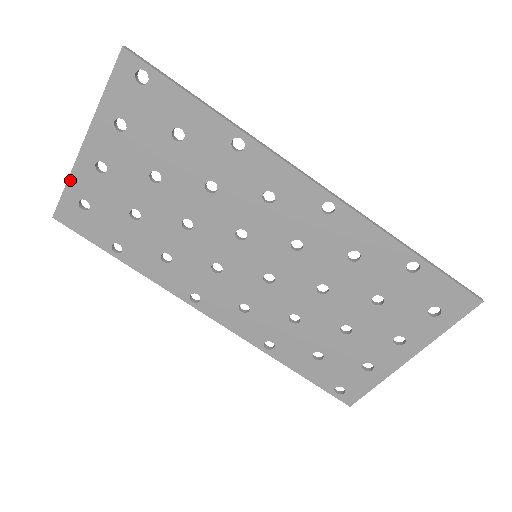
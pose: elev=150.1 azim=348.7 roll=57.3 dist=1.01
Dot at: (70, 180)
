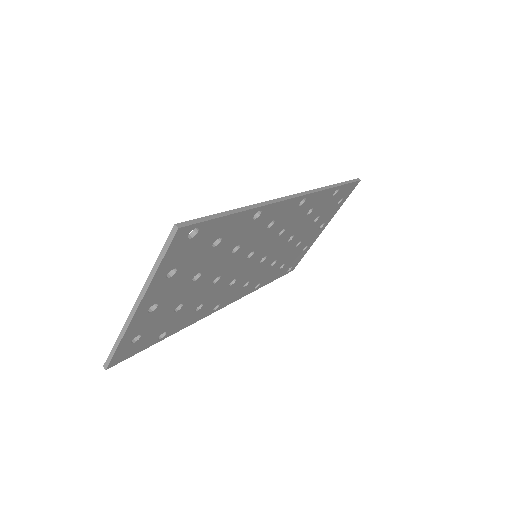
Dot at: (124, 338)
